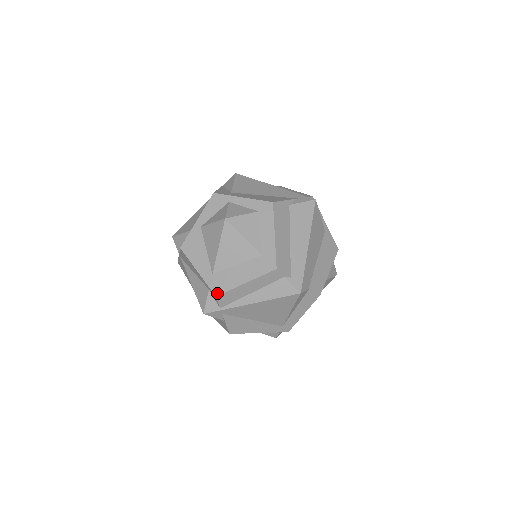
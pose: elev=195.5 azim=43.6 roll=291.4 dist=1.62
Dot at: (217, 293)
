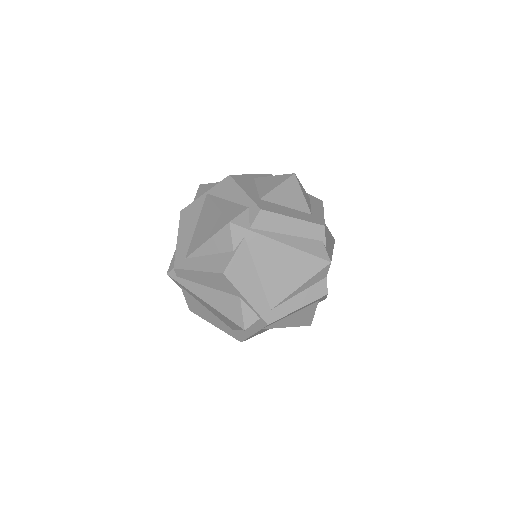
Dot at: (263, 208)
